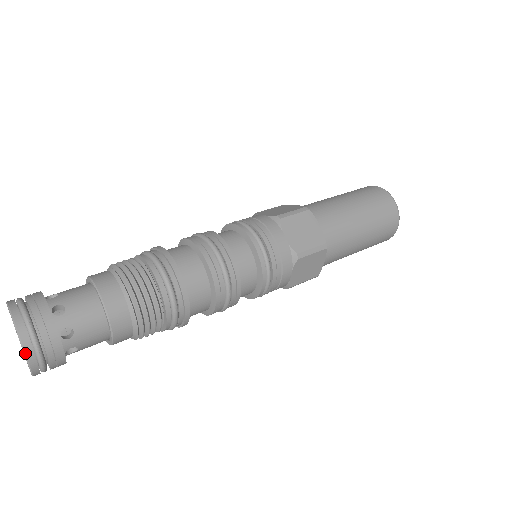
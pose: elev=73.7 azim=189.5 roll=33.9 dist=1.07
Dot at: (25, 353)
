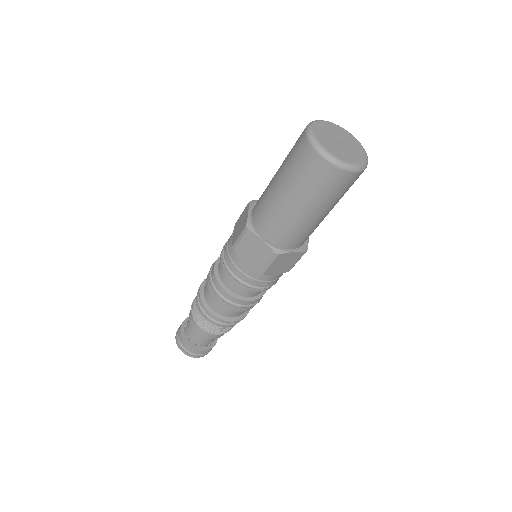
Dot at: occluded
